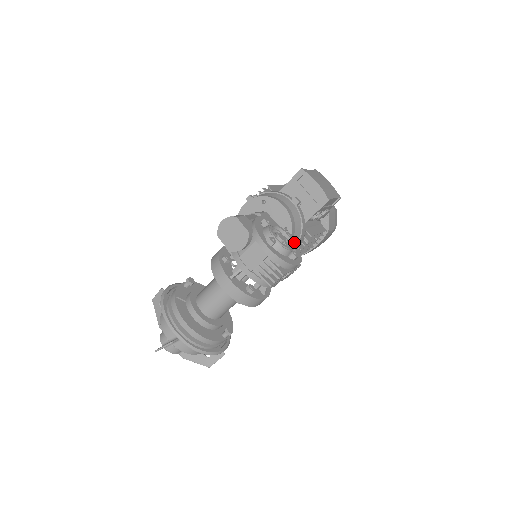
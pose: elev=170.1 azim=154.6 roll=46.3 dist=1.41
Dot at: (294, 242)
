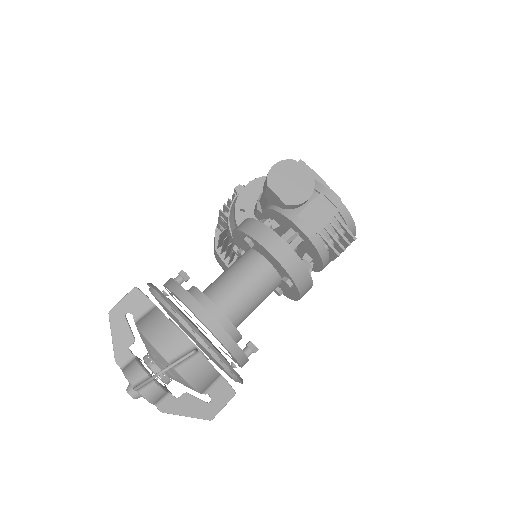
Dot at: occluded
